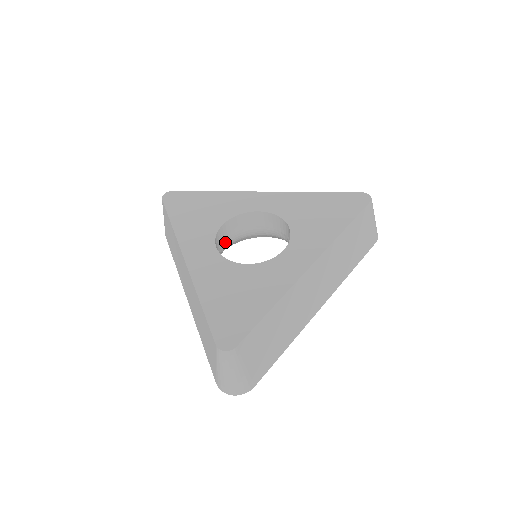
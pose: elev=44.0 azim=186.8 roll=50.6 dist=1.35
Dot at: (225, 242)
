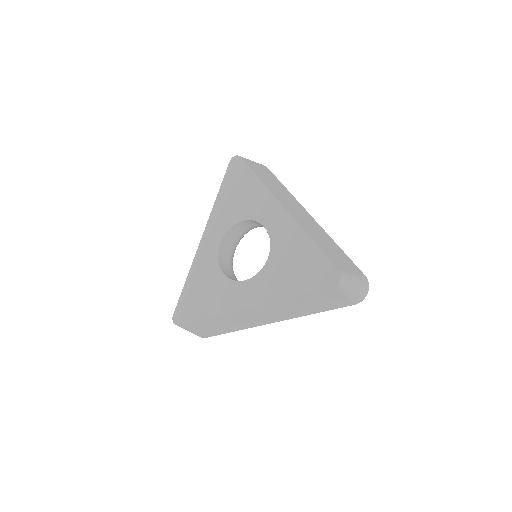
Dot at: (248, 228)
